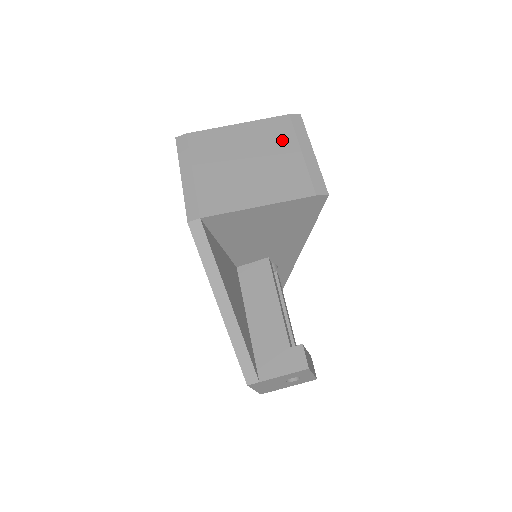
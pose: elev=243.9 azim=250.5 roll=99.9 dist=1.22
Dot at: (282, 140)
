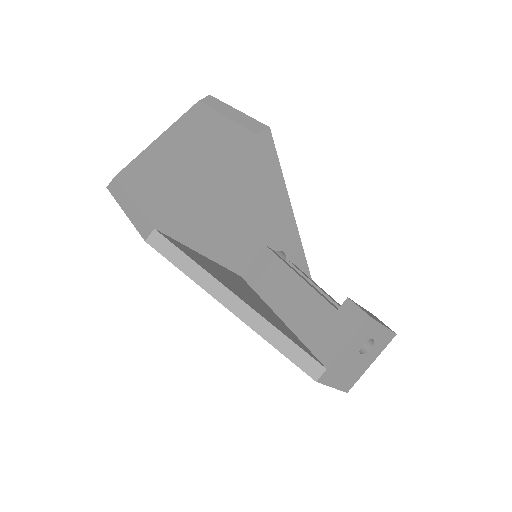
Dot at: (202, 121)
